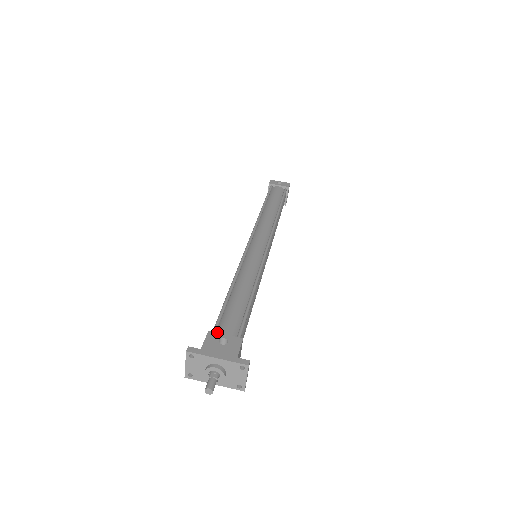
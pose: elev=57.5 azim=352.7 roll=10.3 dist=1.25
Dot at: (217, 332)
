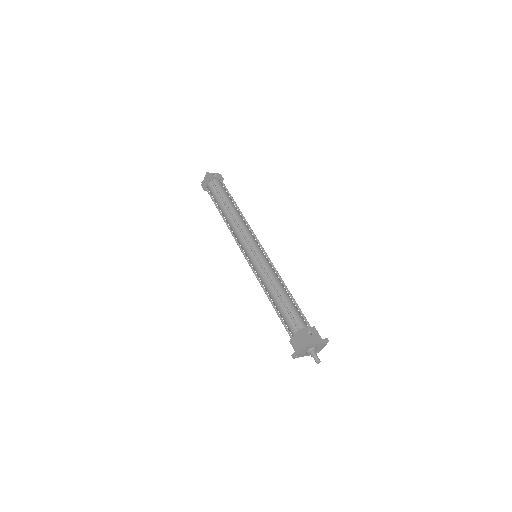
Dot at: (299, 327)
